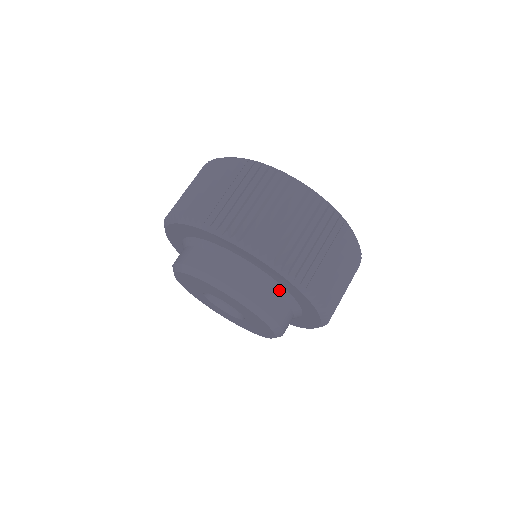
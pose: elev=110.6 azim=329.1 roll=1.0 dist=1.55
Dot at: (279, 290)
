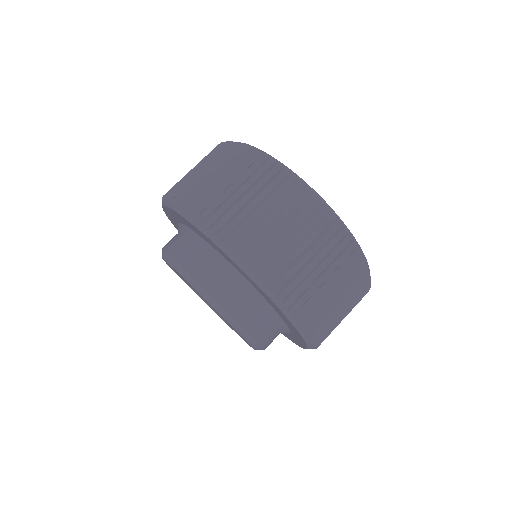
Dot at: (269, 311)
